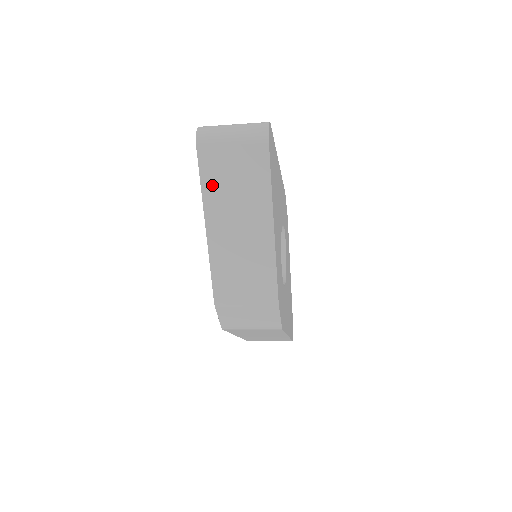
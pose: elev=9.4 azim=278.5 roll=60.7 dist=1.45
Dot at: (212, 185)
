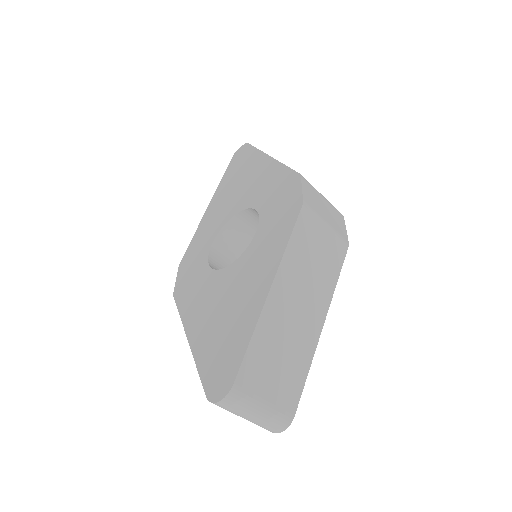
Dot at: occluded
